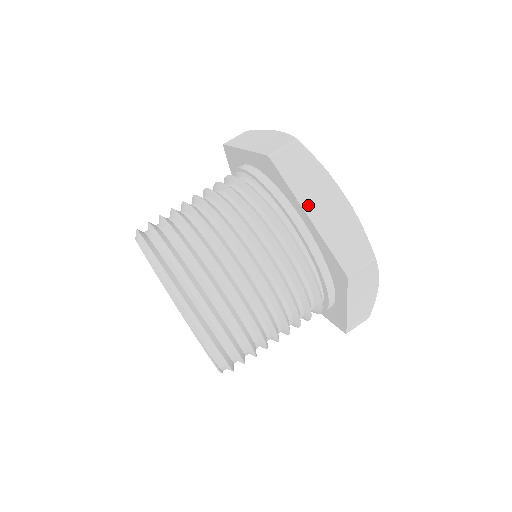
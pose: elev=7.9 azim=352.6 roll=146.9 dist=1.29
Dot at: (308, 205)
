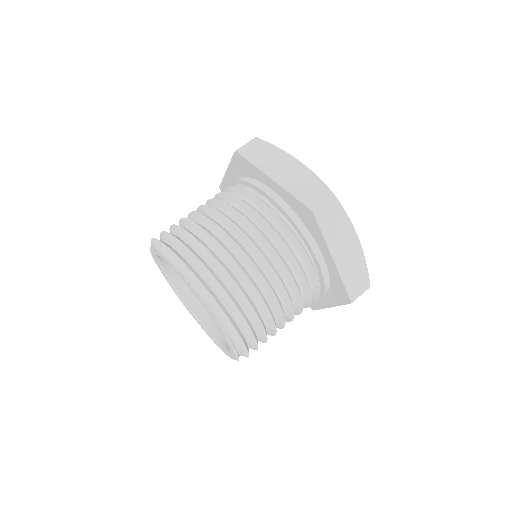
Dot at: (270, 172)
